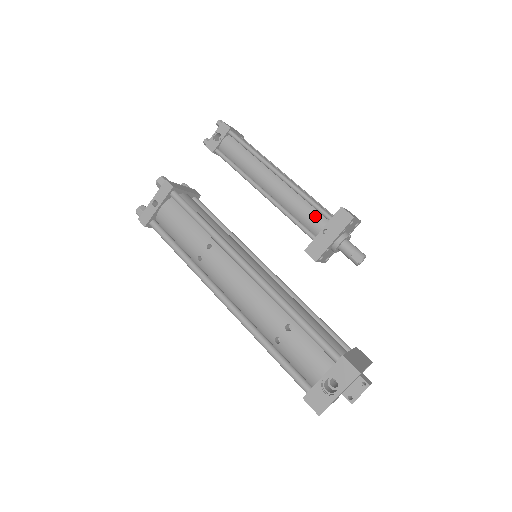
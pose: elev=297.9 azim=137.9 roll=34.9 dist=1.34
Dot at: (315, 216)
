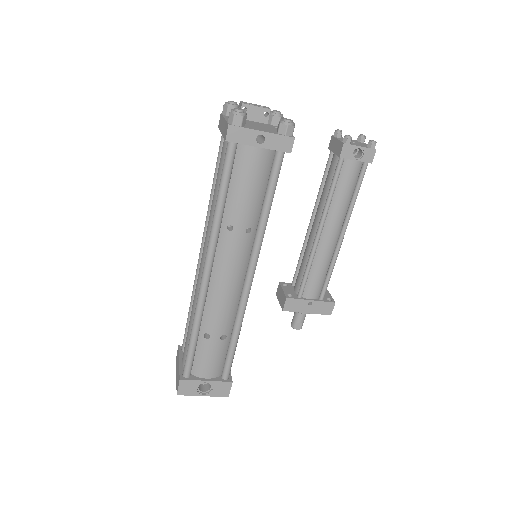
Dot at: (319, 288)
